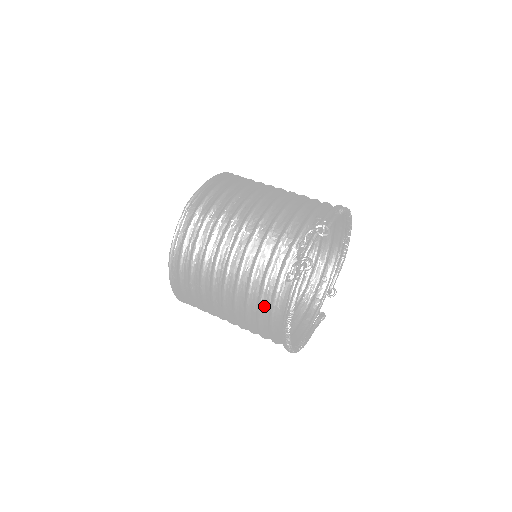
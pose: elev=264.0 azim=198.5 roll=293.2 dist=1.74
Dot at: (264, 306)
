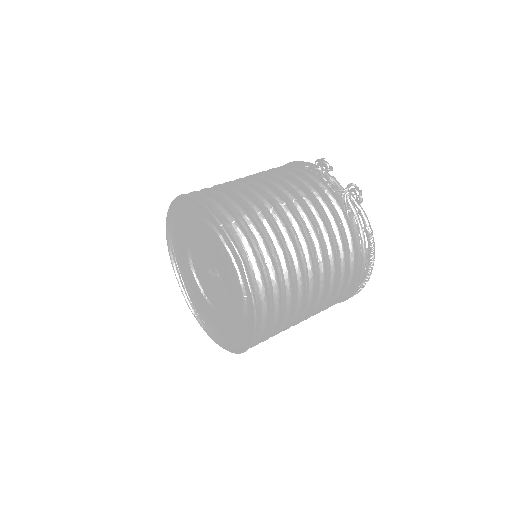
Dot at: (346, 253)
